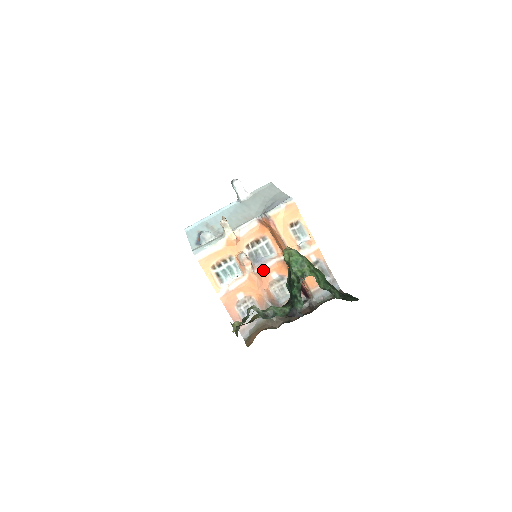
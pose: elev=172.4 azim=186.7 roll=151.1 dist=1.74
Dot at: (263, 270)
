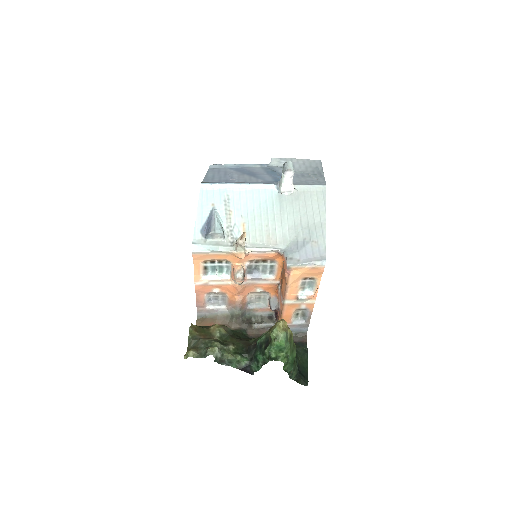
Dot at: (252, 283)
